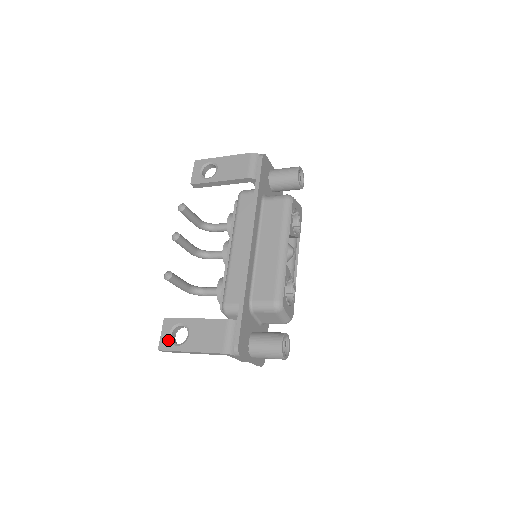
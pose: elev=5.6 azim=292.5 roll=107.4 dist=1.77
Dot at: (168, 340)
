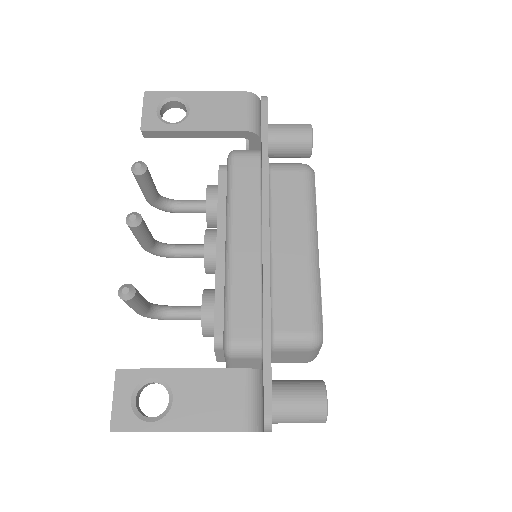
Dot at: (130, 411)
